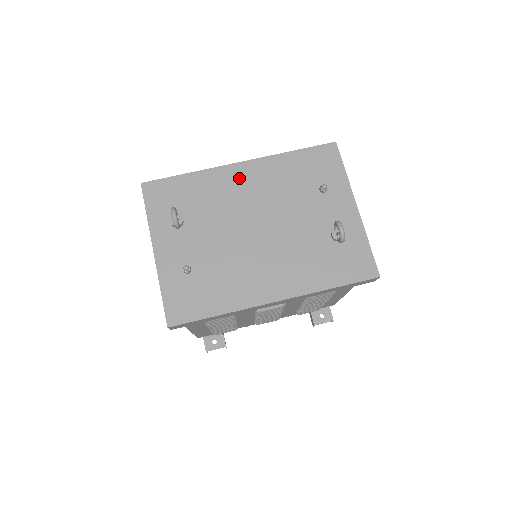
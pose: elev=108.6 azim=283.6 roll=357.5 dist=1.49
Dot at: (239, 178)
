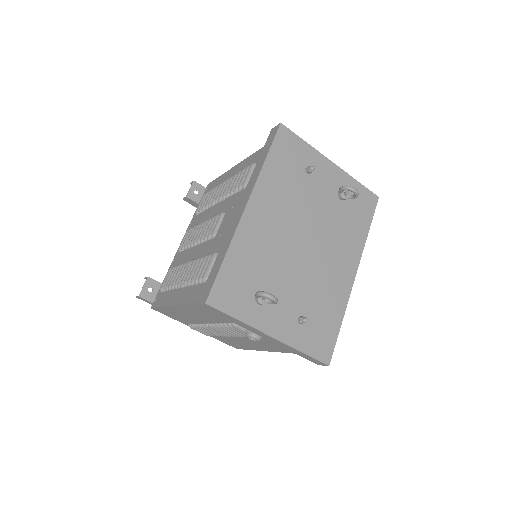
Dot at: (259, 219)
